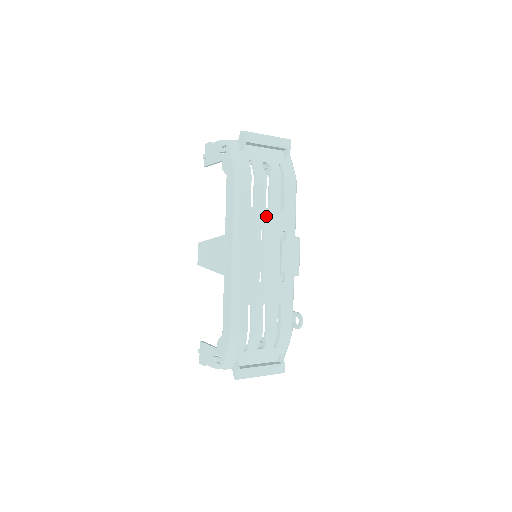
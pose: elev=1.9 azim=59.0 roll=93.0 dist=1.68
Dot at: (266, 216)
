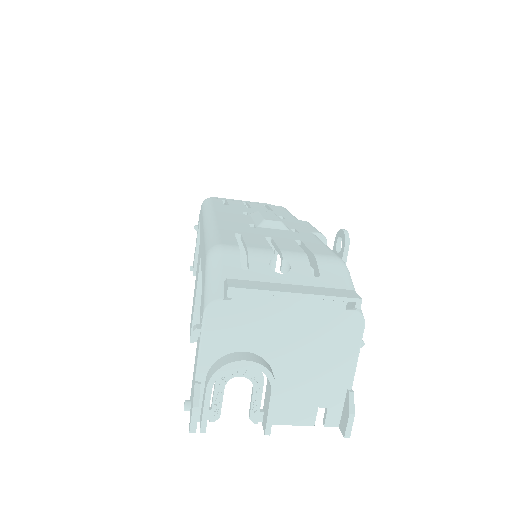
Dot at: (248, 210)
